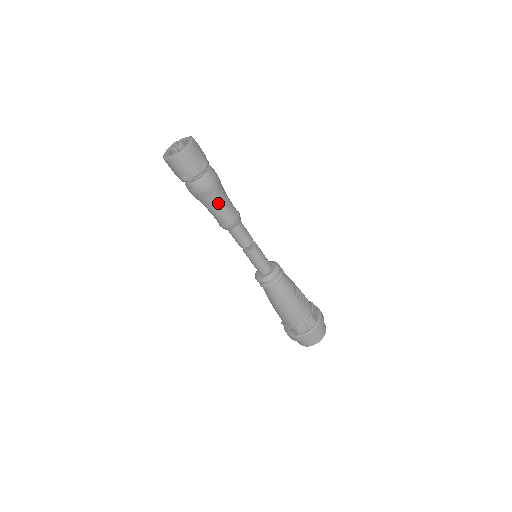
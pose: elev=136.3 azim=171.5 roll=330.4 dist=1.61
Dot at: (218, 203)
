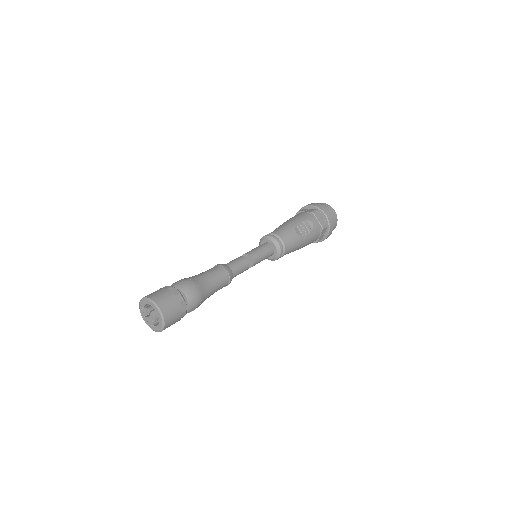
Dot at: (211, 293)
